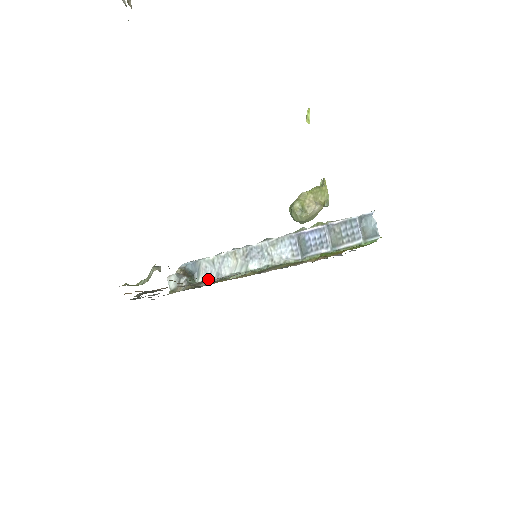
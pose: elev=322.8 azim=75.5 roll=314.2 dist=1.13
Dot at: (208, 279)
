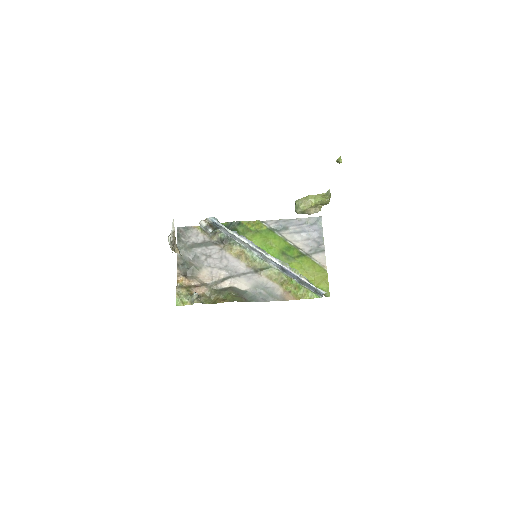
Dot at: (226, 234)
